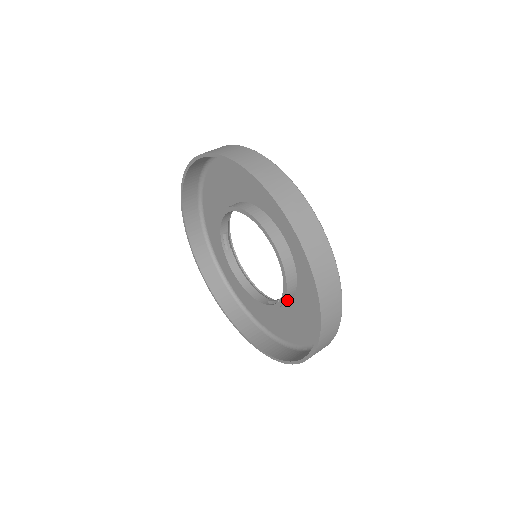
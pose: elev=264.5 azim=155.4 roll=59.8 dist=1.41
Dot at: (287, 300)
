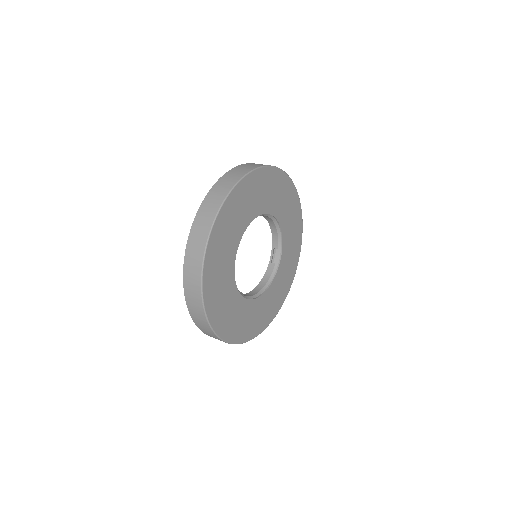
Dot at: occluded
